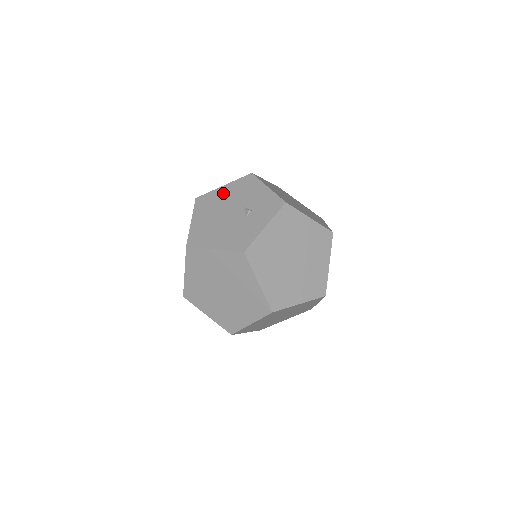
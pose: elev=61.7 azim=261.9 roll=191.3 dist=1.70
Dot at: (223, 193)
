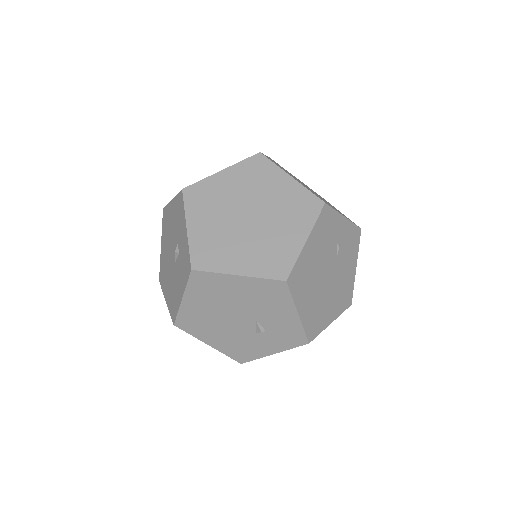
Dot at: (235, 288)
